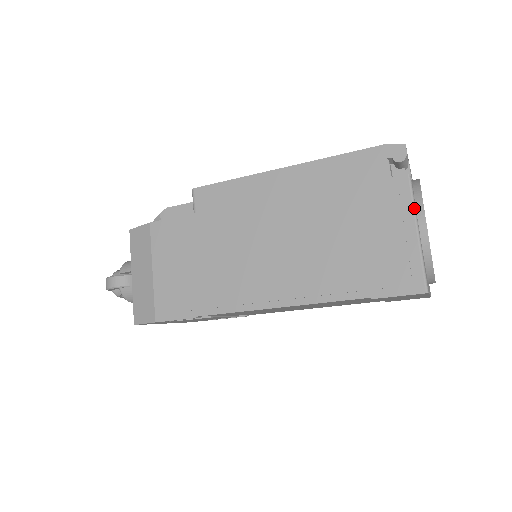
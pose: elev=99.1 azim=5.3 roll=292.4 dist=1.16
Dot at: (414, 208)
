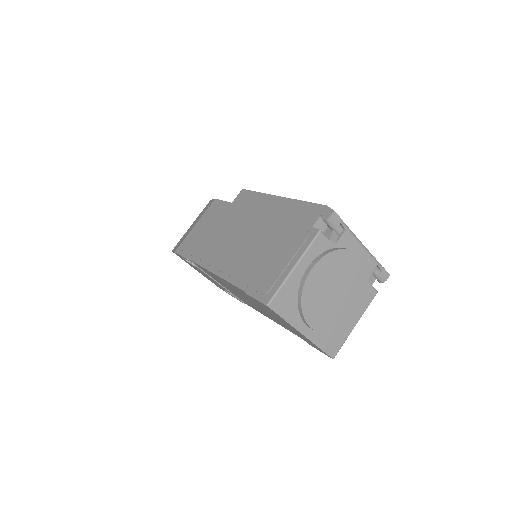
Dot at: (305, 251)
